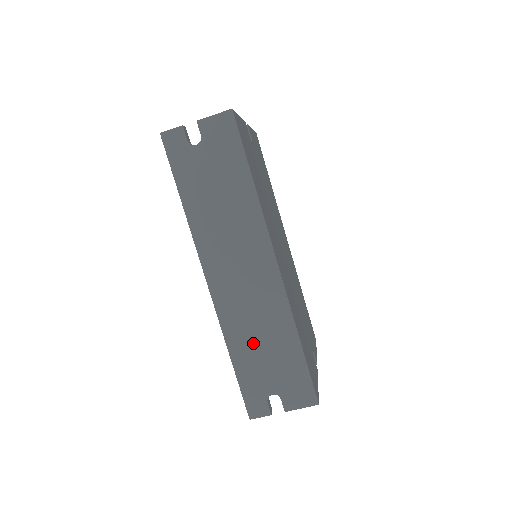
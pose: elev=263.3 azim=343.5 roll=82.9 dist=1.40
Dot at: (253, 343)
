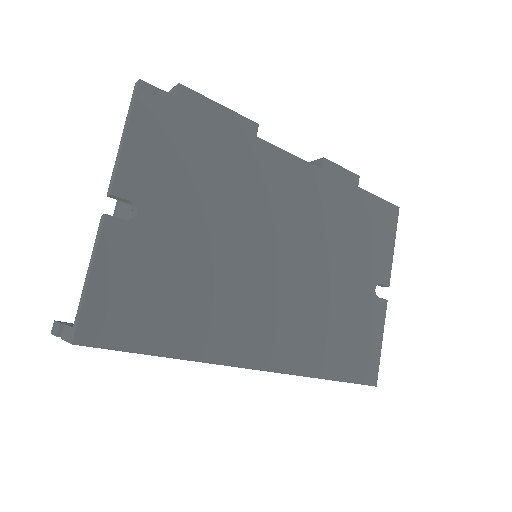
Dot at: occluded
